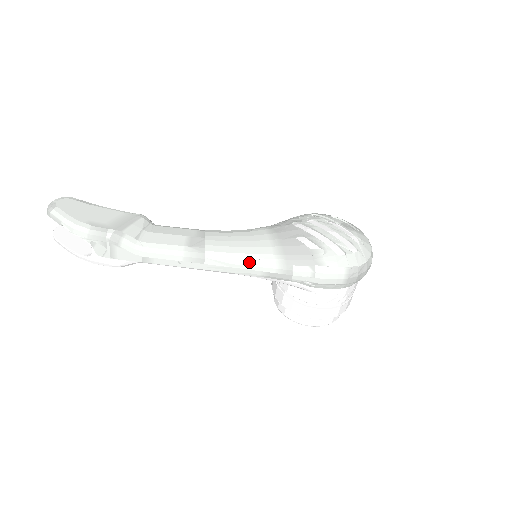
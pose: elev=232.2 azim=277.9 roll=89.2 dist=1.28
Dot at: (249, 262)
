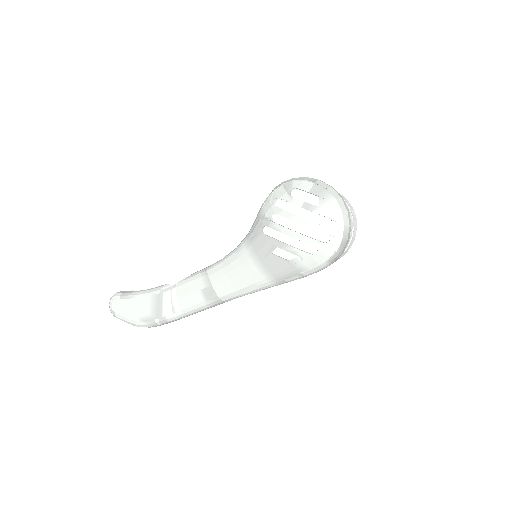
Dot at: (253, 291)
